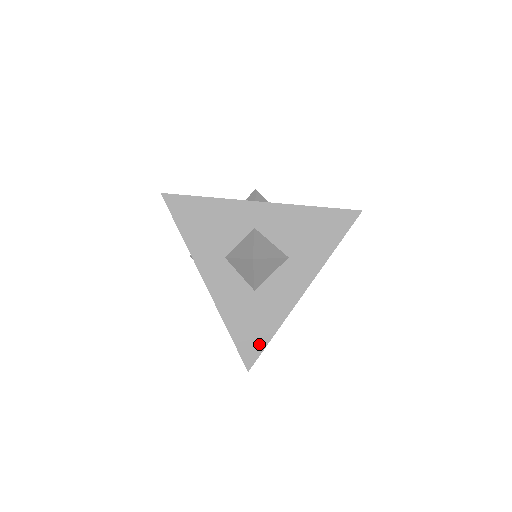
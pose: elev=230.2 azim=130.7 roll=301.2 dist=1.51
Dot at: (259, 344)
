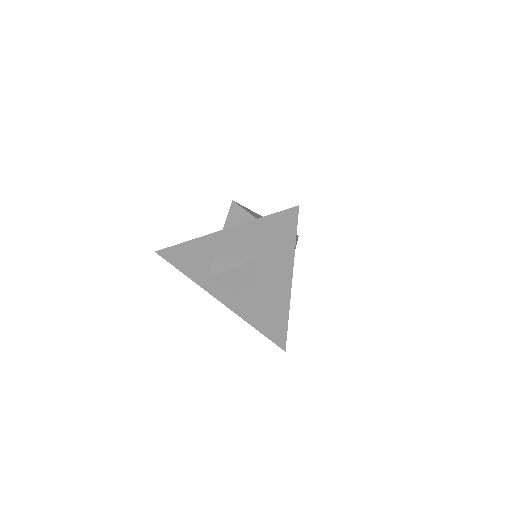
Dot at: occluded
